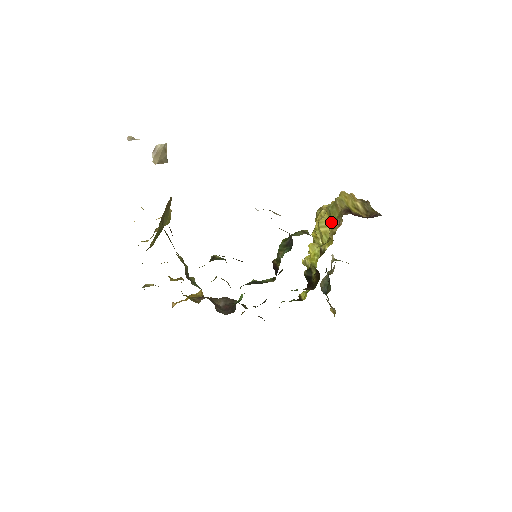
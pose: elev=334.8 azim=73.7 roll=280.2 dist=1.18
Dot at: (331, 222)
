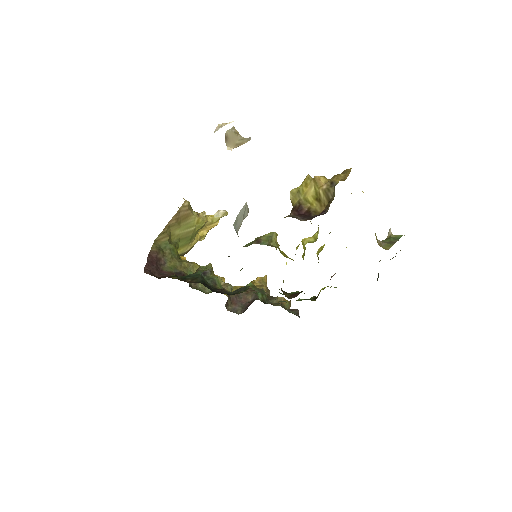
Dot at: occluded
